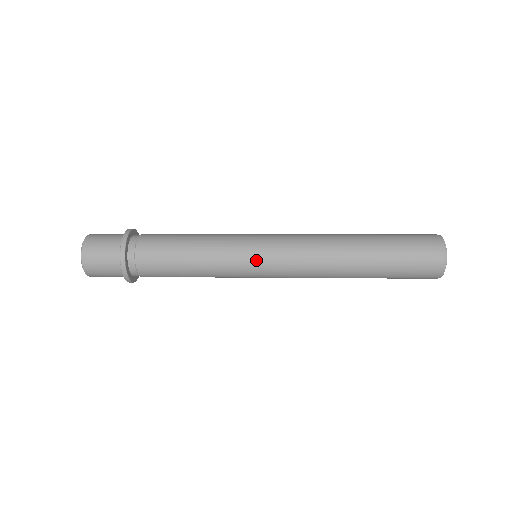
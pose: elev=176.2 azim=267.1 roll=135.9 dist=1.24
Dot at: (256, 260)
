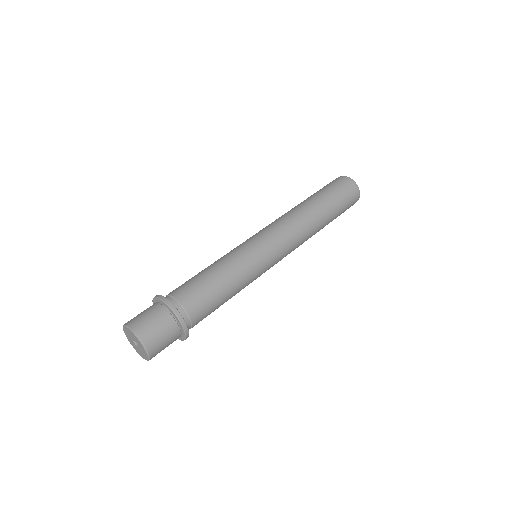
Dot at: (266, 253)
